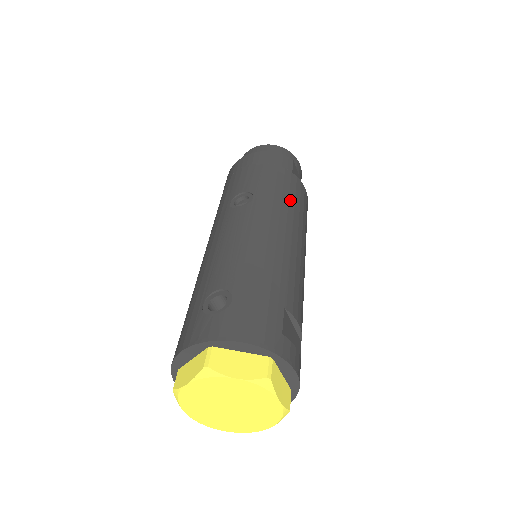
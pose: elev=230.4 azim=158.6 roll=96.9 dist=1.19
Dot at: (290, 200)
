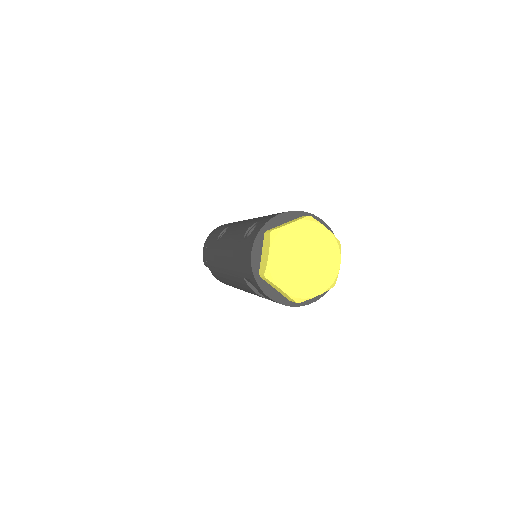
Dot at: occluded
